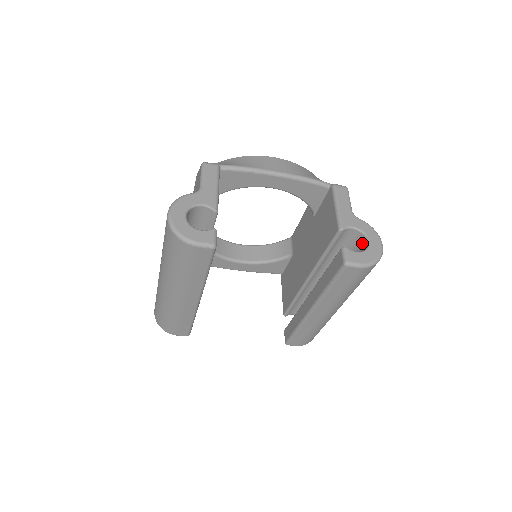
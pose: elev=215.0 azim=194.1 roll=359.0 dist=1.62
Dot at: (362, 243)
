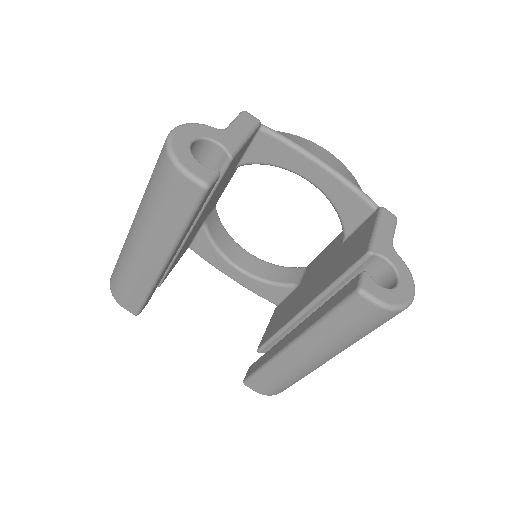
Dot at: (389, 283)
